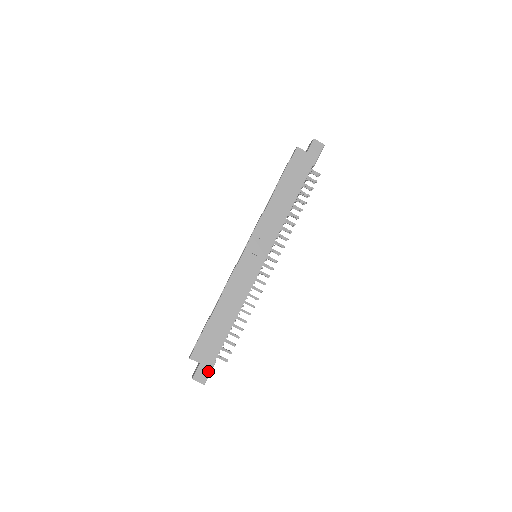
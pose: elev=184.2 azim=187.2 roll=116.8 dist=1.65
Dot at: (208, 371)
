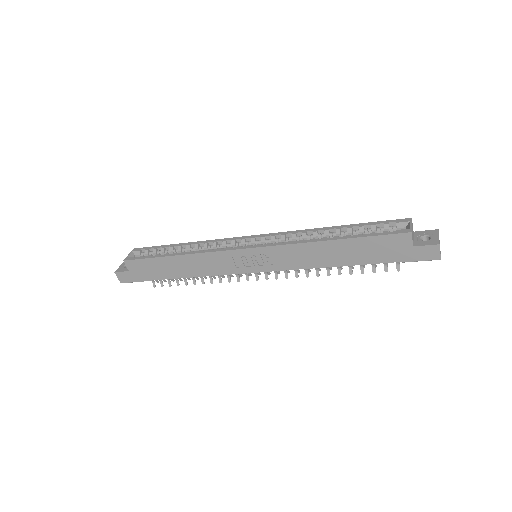
Dot at: (131, 280)
